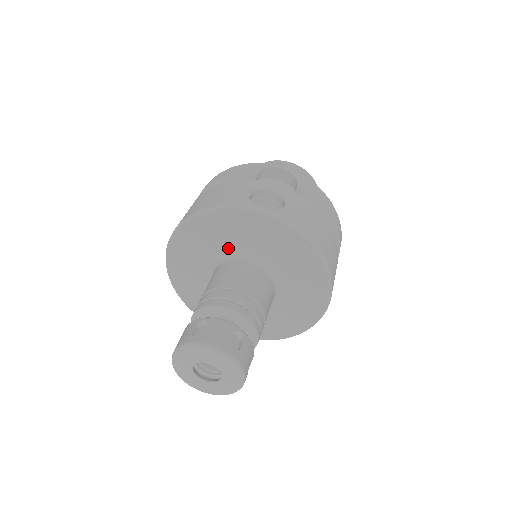
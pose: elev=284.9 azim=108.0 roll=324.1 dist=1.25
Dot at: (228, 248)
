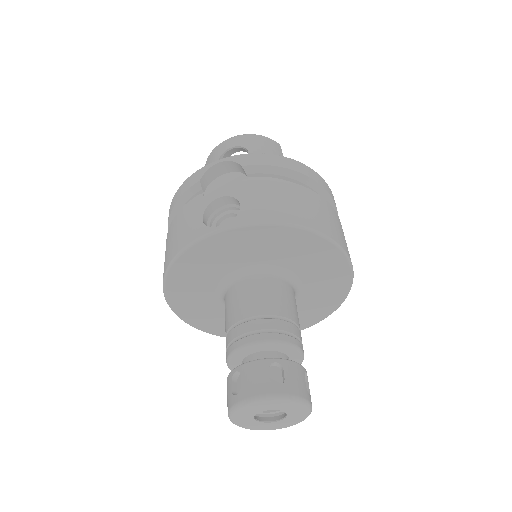
Dot at: (220, 277)
